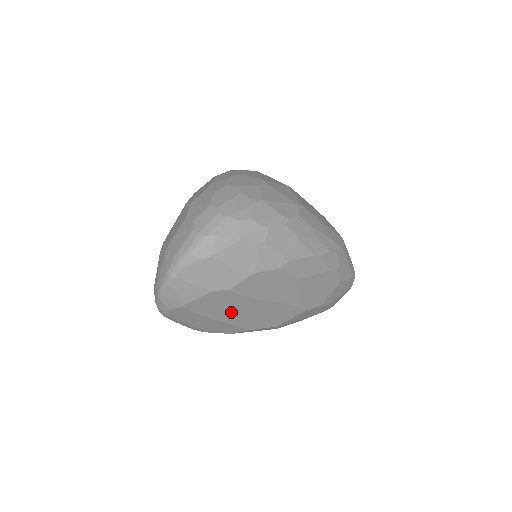
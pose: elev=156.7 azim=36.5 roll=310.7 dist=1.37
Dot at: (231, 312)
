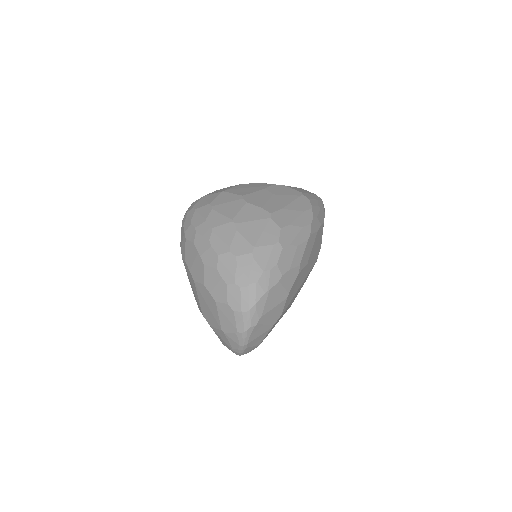
Dot at: occluded
